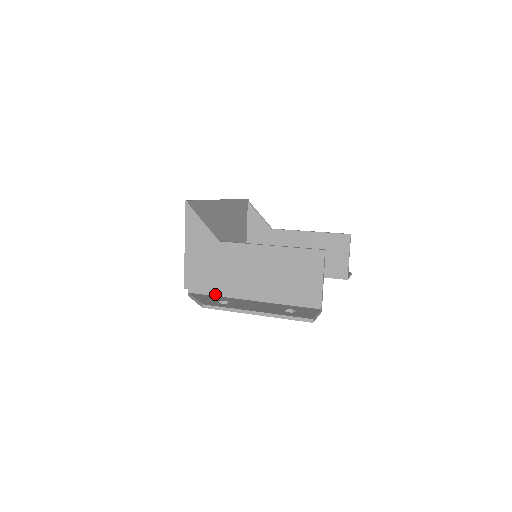
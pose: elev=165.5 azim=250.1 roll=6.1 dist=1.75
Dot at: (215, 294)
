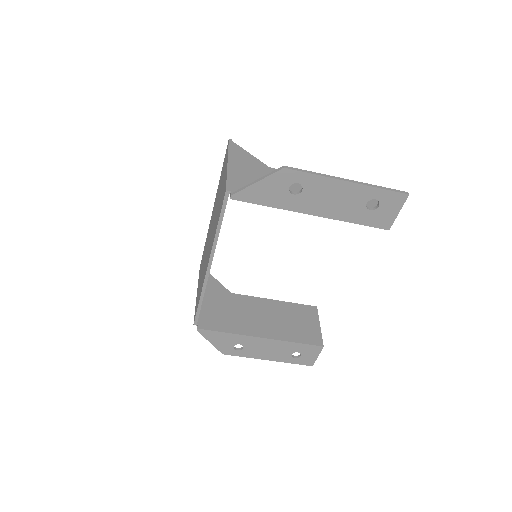
Dot at: occluded
